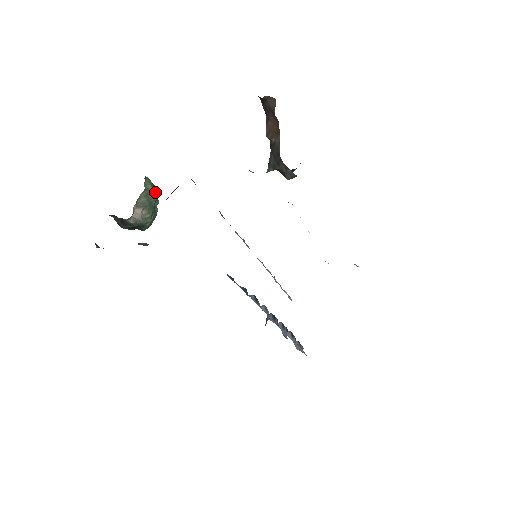
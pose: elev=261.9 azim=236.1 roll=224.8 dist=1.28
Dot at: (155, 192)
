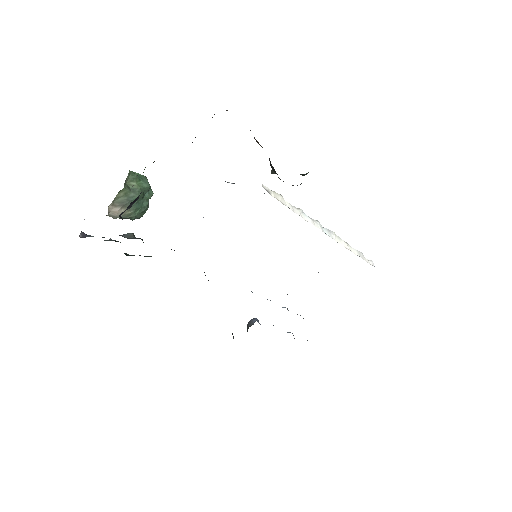
Dot at: (139, 189)
